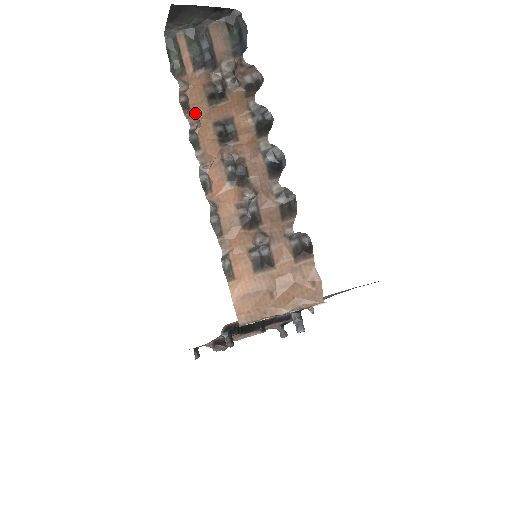
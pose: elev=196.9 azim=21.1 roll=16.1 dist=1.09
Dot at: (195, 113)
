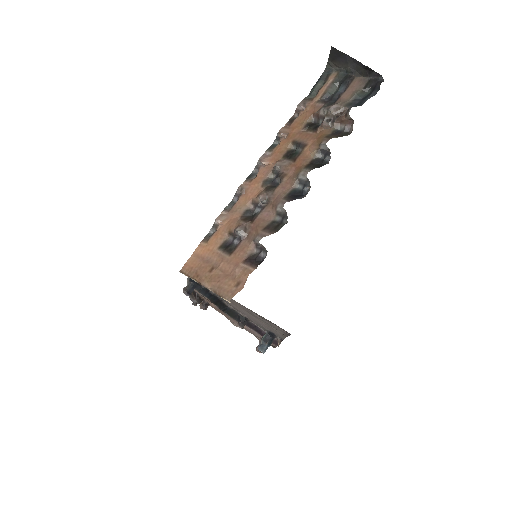
Dot at: (291, 128)
